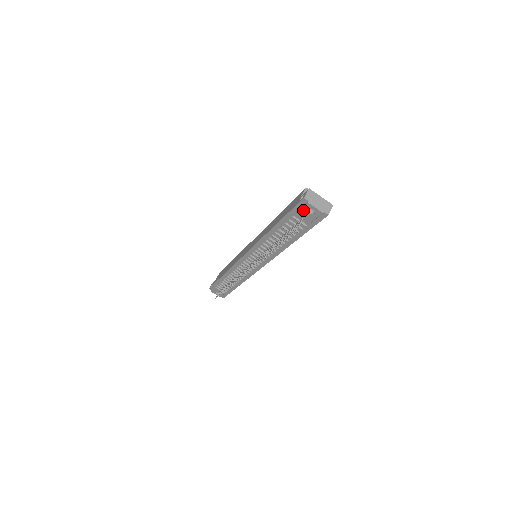
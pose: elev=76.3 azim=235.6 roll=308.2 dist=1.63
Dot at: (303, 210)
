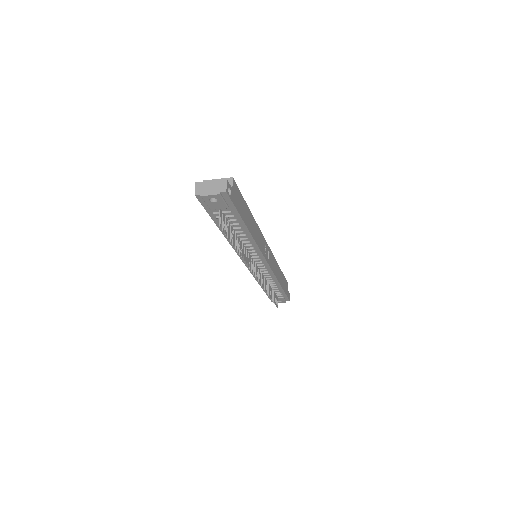
Dot at: (208, 204)
